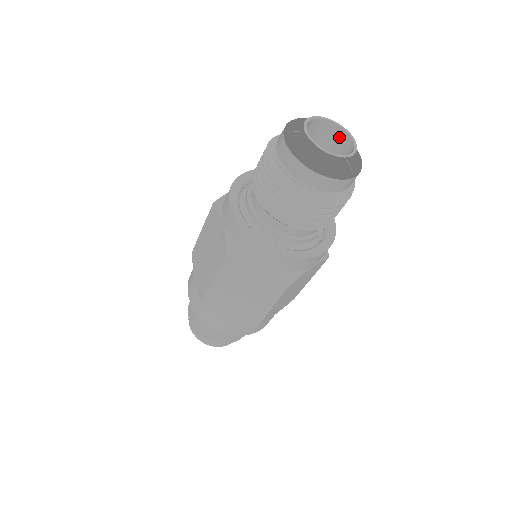
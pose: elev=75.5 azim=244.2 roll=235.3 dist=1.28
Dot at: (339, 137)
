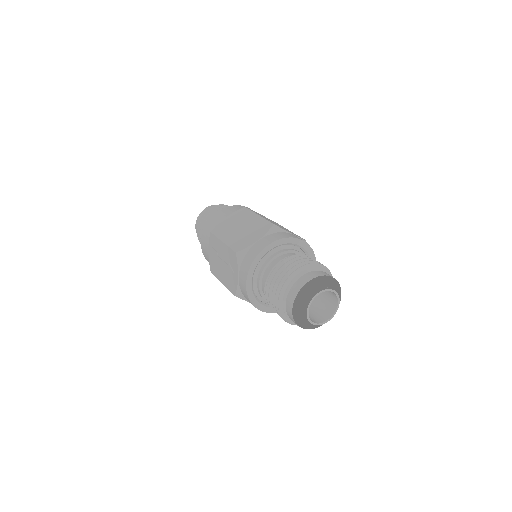
Dot at: (332, 293)
